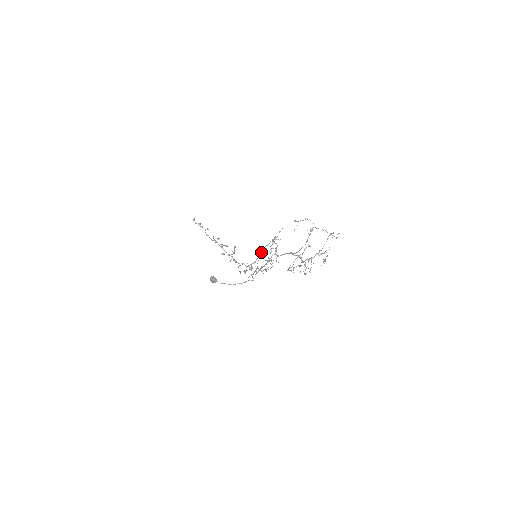
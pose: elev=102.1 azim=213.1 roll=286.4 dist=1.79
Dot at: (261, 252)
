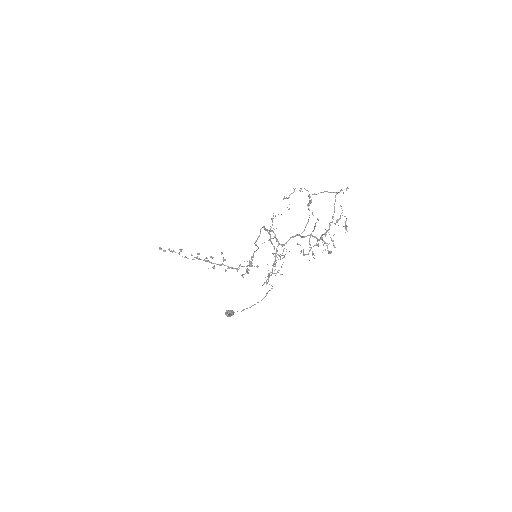
Dot at: occluded
